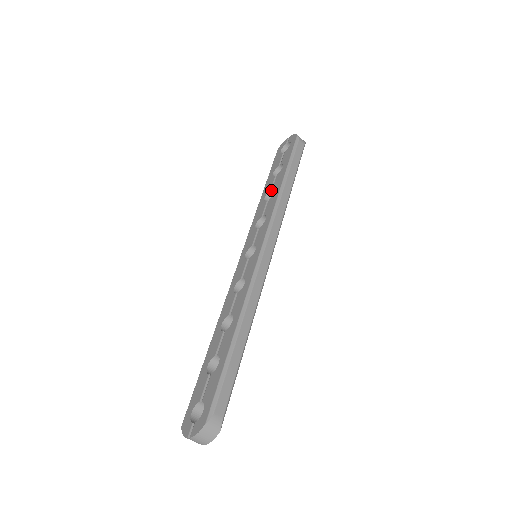
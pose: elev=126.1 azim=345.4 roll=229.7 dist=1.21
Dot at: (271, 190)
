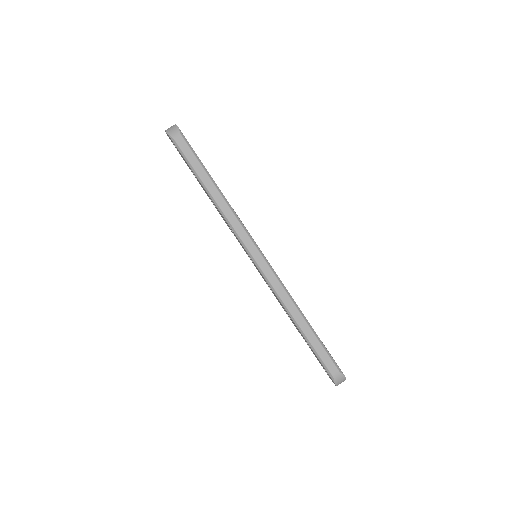
Dot at: (209, 197)
